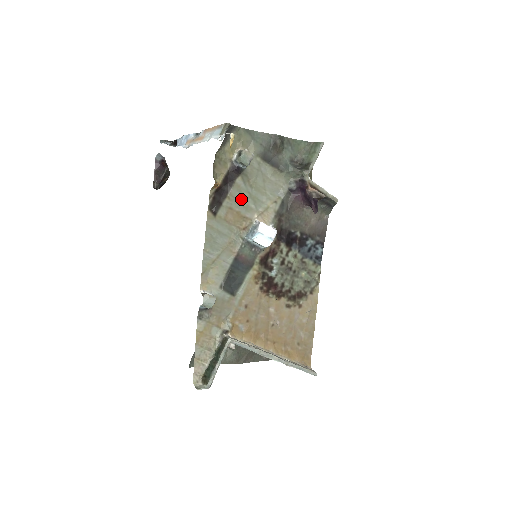
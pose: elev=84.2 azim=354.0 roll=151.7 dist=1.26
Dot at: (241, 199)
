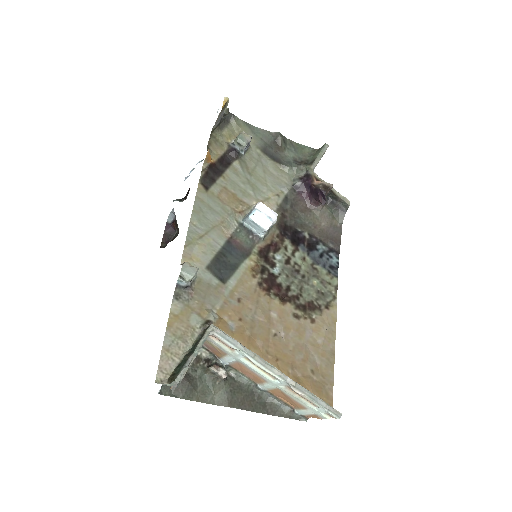
Dot at: (238, 183)
